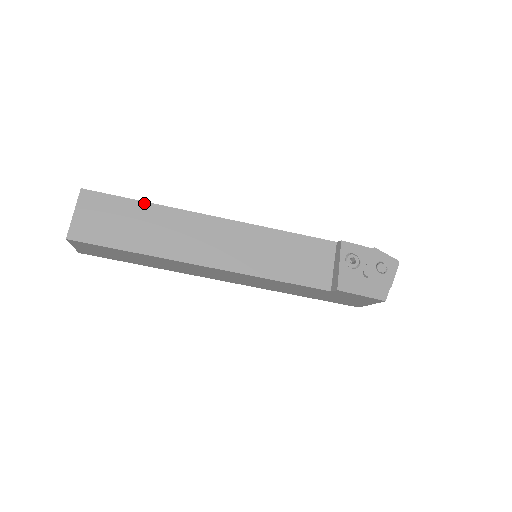
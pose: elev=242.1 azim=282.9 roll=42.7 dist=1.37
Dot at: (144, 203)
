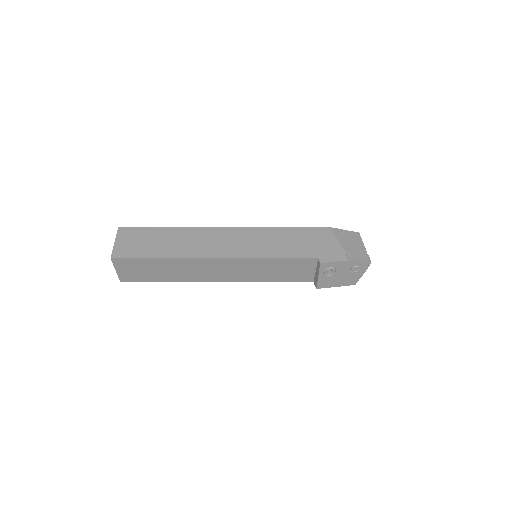
Dot at: (160, 259)
